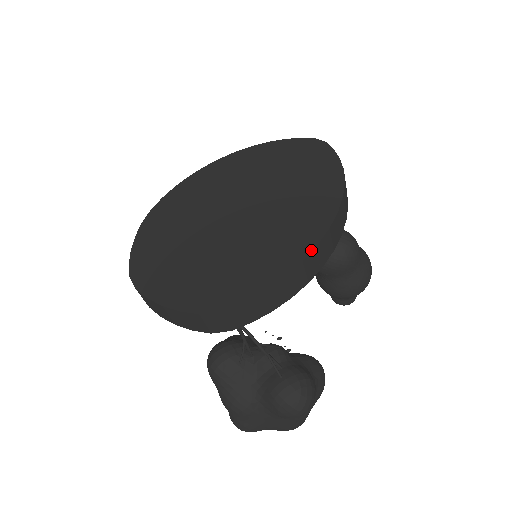
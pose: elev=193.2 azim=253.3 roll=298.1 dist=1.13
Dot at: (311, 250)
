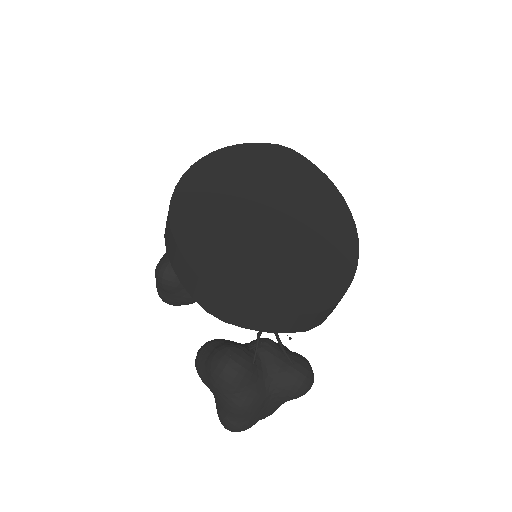
Dot at: (358, 244)
